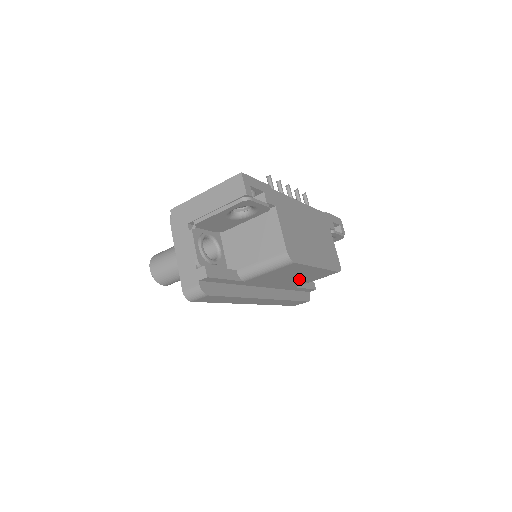
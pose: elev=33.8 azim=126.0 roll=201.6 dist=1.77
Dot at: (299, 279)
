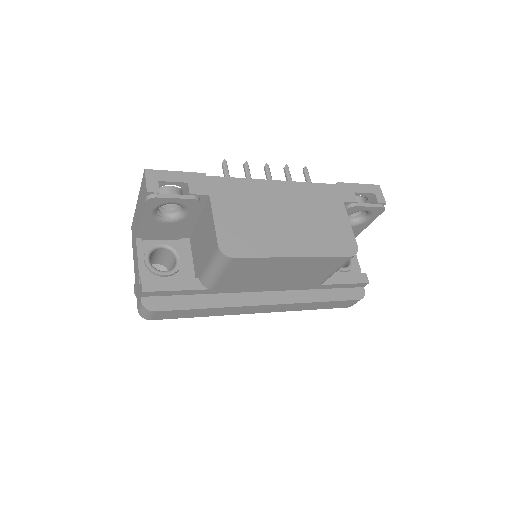
Dot at: (299, 275)
